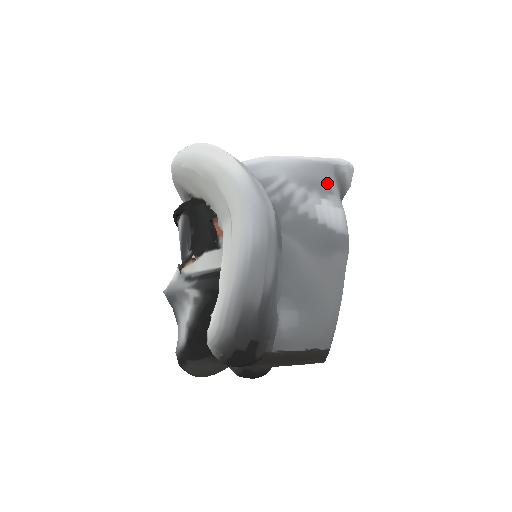
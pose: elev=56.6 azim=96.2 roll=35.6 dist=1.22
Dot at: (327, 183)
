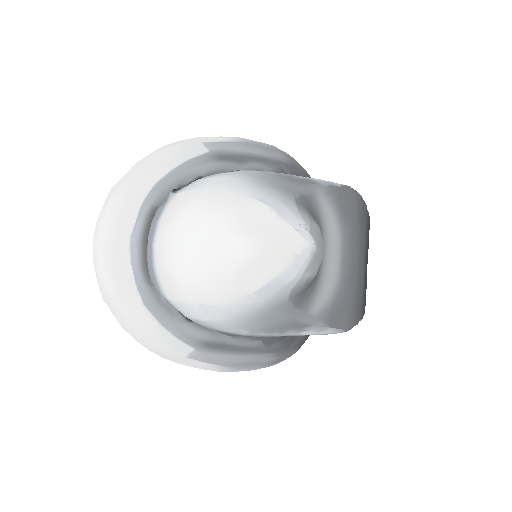
Dot at: (296, 322)
